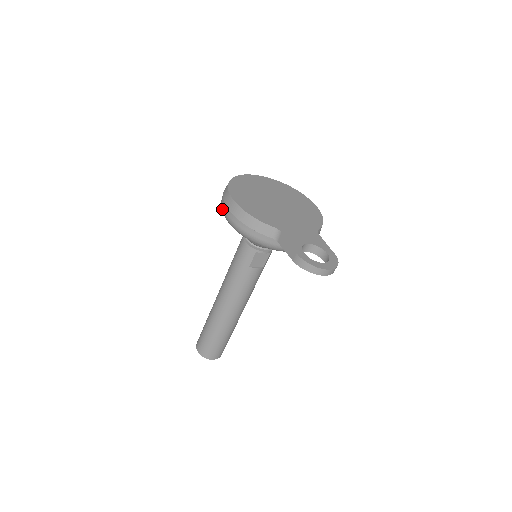
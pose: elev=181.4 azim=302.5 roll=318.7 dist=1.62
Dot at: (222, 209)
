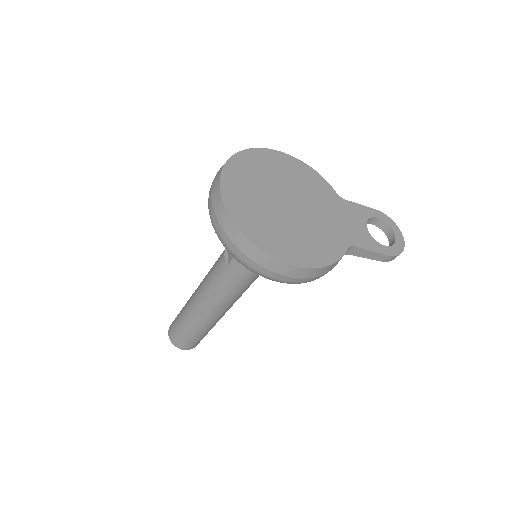
Dot at: (269, 279)
